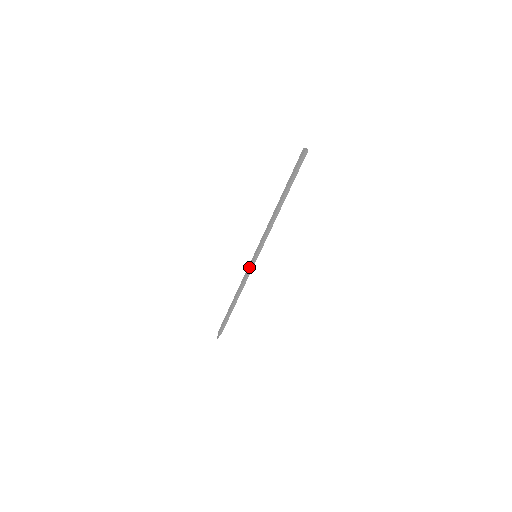
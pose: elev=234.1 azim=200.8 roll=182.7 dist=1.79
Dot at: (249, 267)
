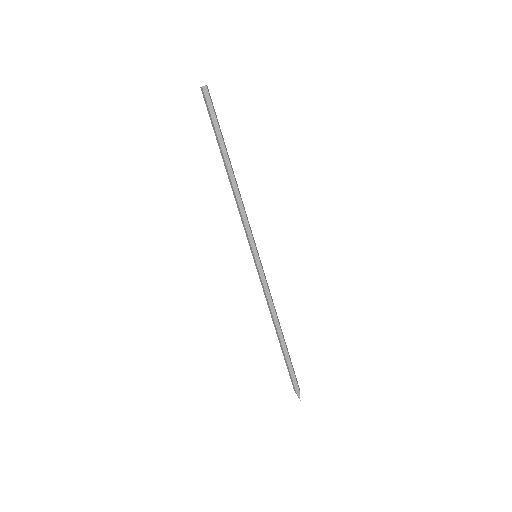
Dot at: (259, 275)
